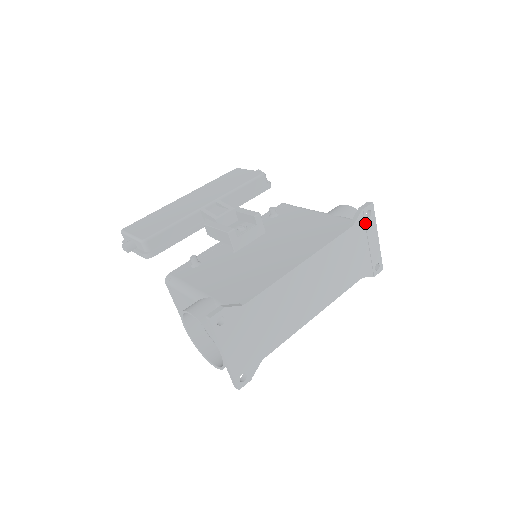
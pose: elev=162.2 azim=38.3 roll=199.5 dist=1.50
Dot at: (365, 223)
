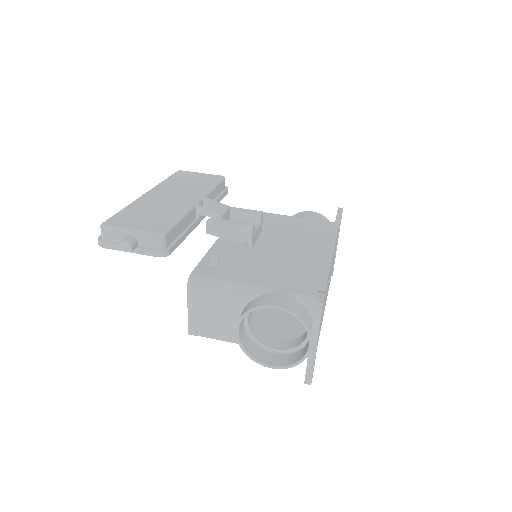
Dot at: occluded
